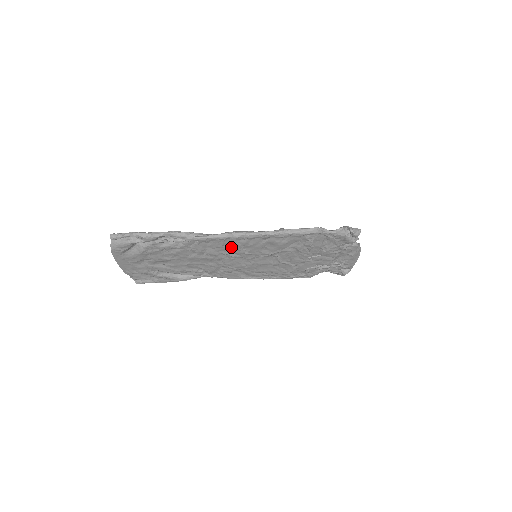
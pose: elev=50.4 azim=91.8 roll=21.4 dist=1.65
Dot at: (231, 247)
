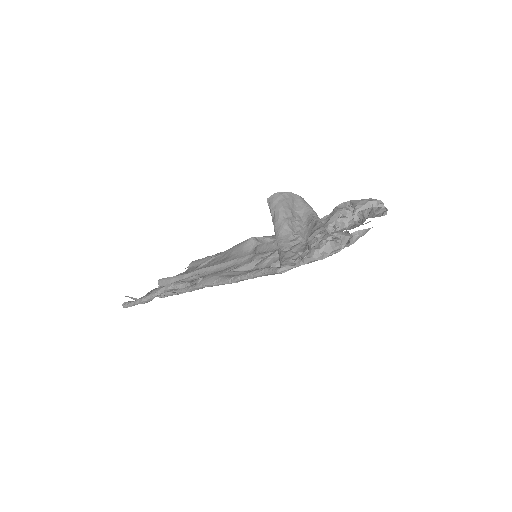
Dot at: occluded
